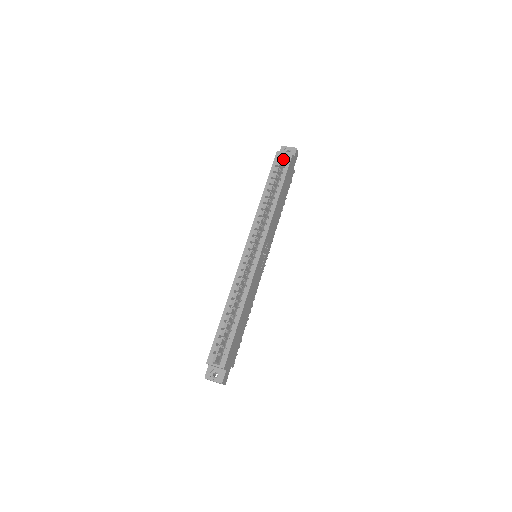
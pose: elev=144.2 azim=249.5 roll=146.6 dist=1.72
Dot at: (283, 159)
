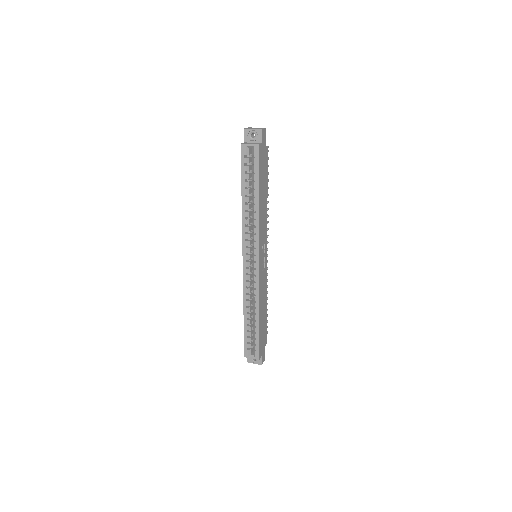
Dot at: occluded
